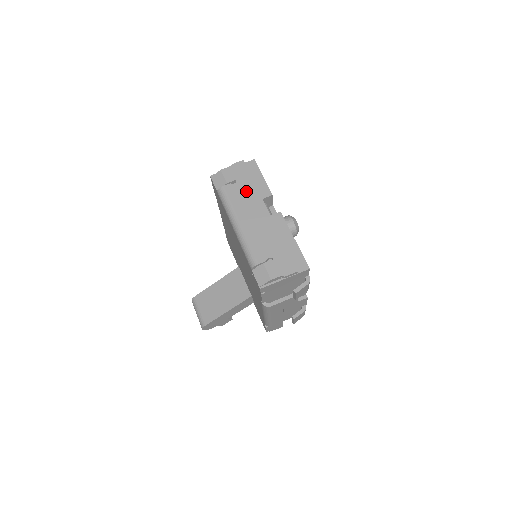
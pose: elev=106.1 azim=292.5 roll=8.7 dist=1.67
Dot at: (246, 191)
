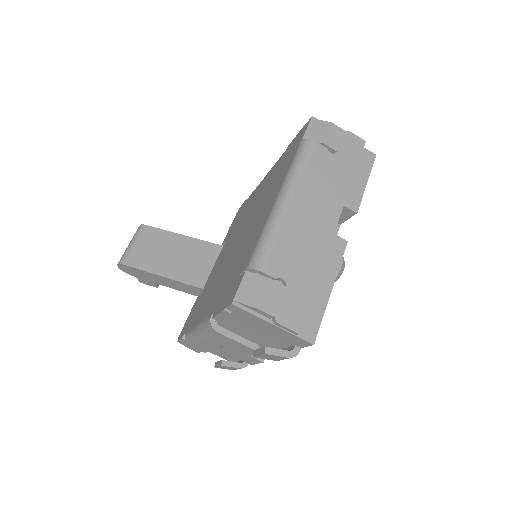
Dot at: (335, 175)
